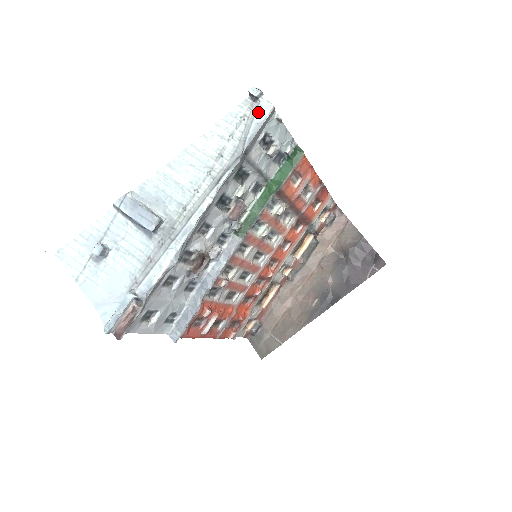
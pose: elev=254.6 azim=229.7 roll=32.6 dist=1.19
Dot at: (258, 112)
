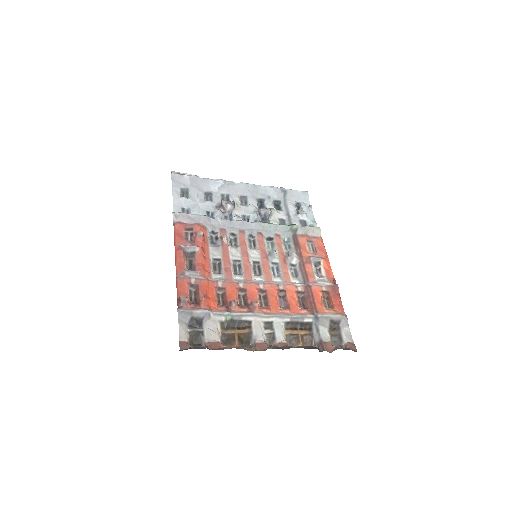
Dot at: occluded
